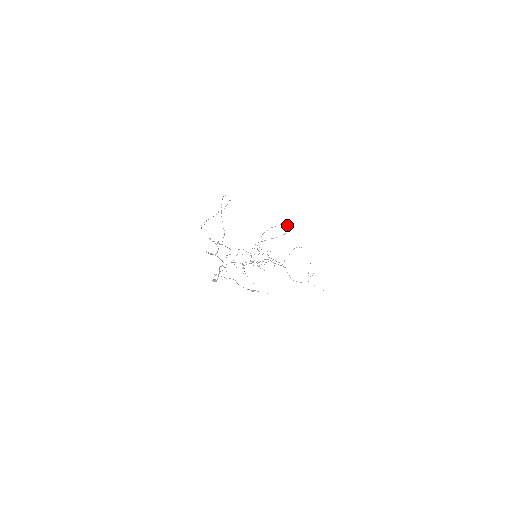
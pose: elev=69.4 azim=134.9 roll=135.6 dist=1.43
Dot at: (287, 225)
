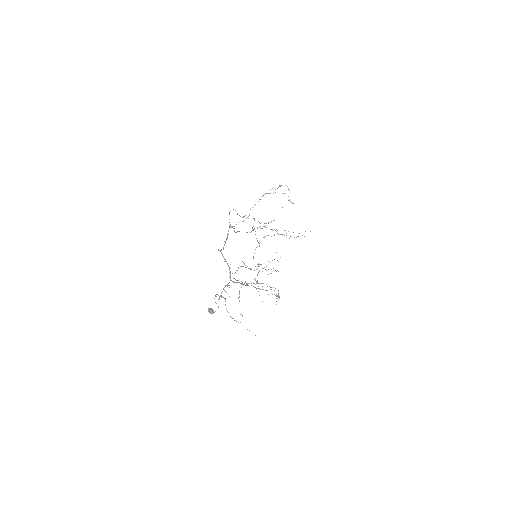
Dot at: occluded
